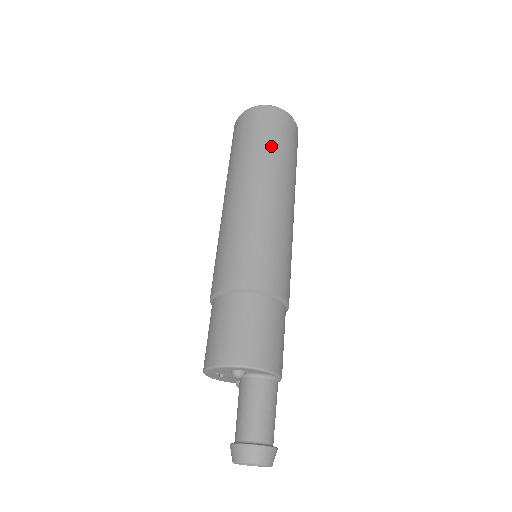
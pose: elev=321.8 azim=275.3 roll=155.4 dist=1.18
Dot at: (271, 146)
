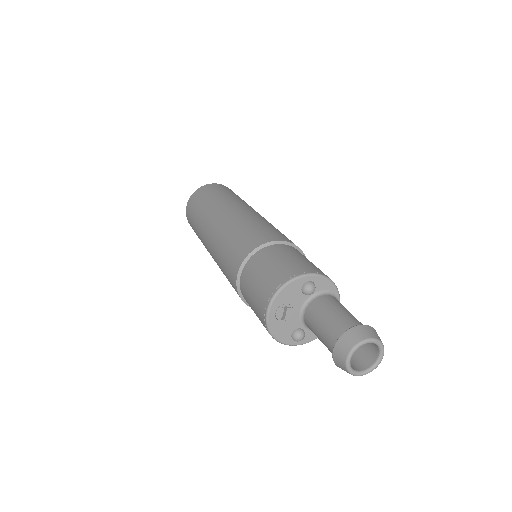
Dot at: (235, 195)
